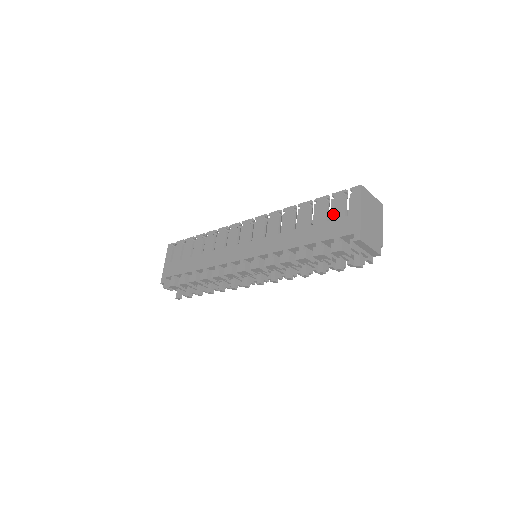
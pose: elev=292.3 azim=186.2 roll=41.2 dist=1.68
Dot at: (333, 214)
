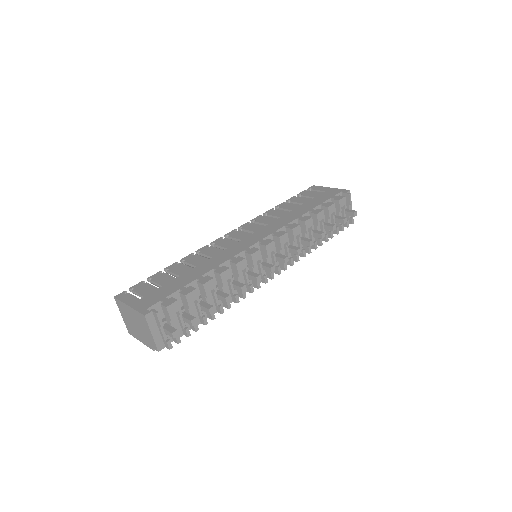
Dot at: (313, 196)
